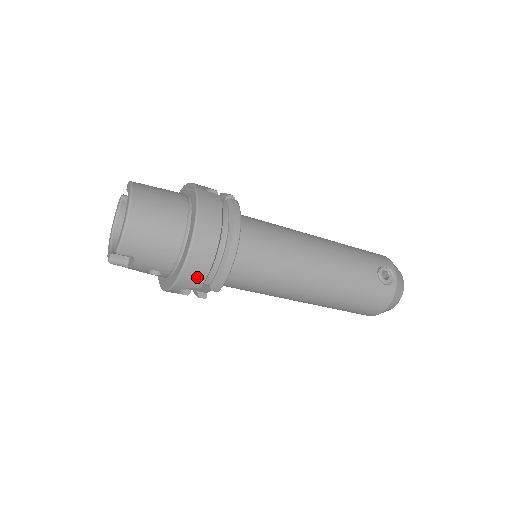
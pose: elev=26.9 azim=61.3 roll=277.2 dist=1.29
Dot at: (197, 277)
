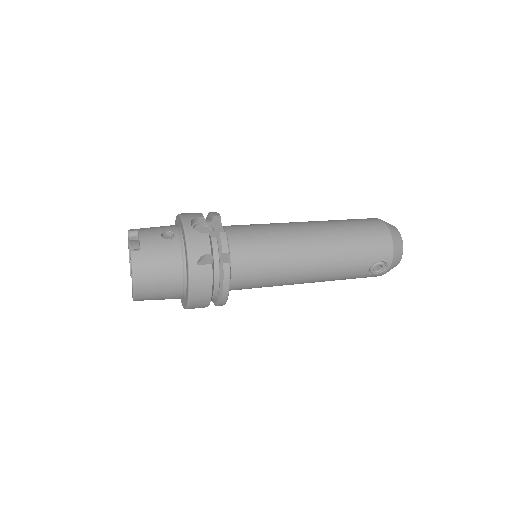
Dot at: occluded
